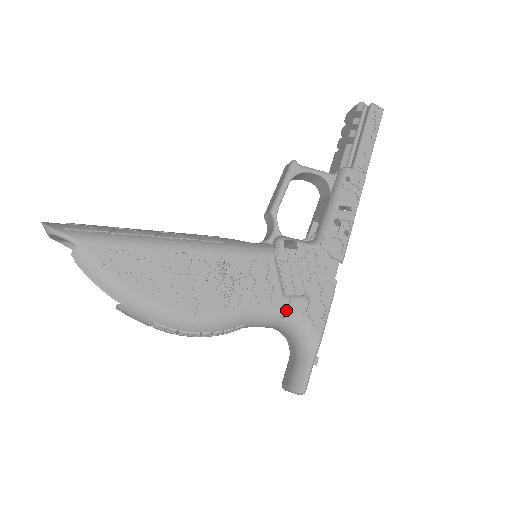
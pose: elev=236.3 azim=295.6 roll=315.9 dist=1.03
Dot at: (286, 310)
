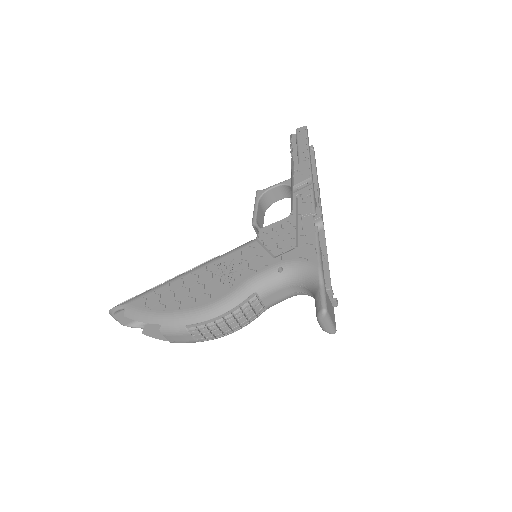
Dot at: (280, 265)
